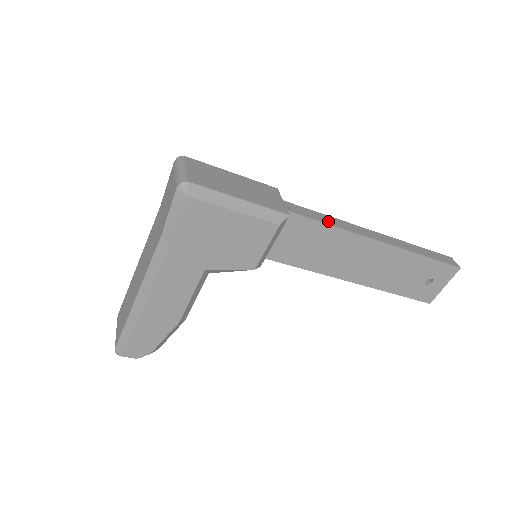
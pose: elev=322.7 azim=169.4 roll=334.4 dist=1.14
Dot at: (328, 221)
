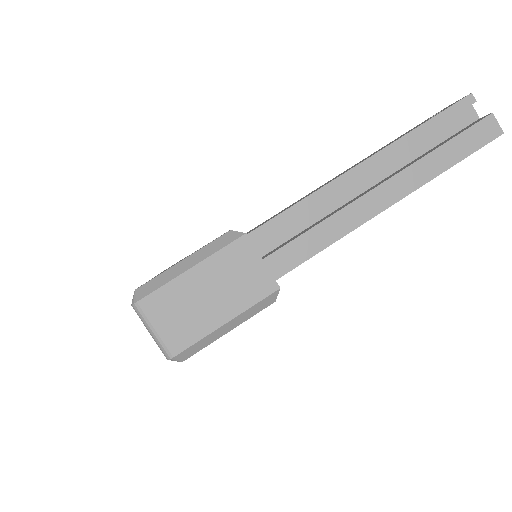
Dot at: (321, 241)
